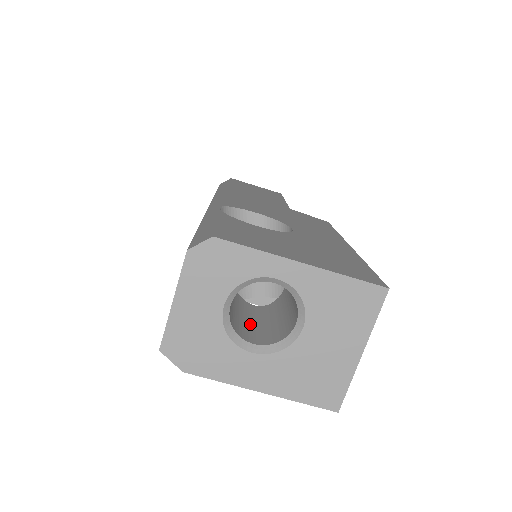
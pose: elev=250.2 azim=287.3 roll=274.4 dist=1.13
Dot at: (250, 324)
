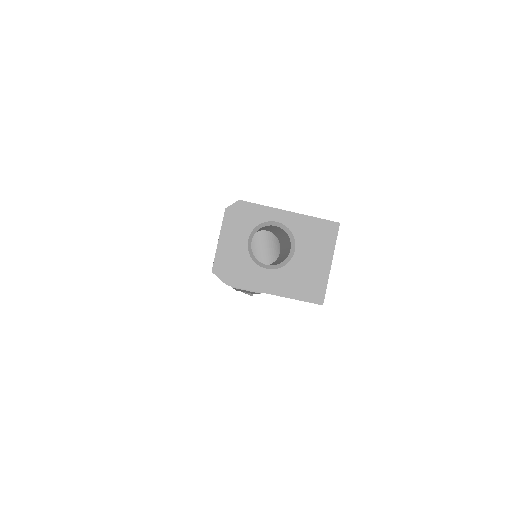
Dot at: occluded
